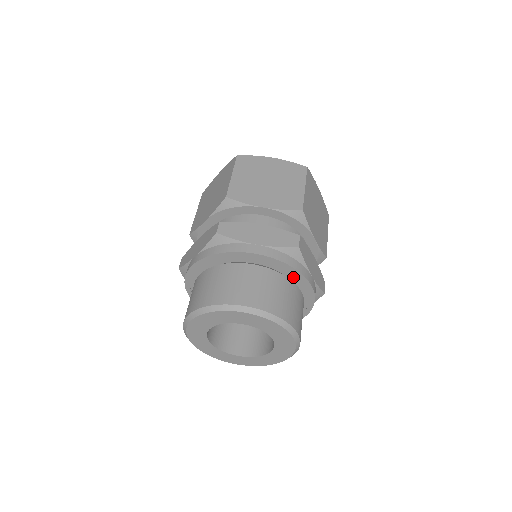
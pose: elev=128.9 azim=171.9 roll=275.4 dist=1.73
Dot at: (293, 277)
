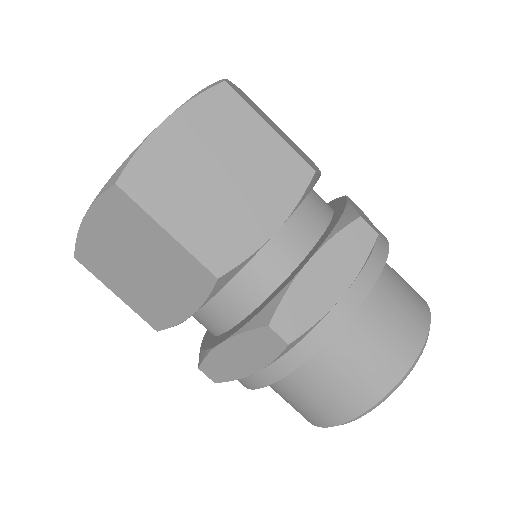
Dot at: occluded
